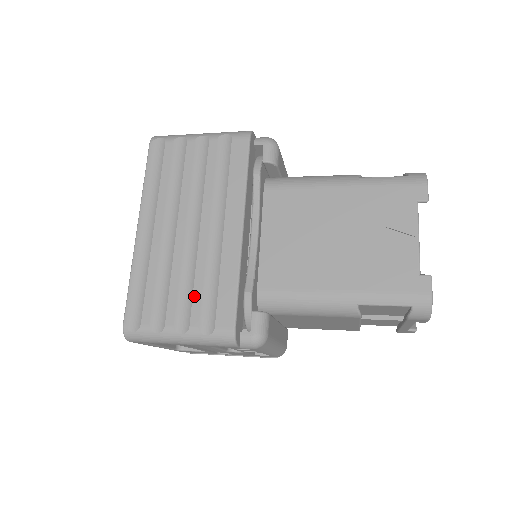
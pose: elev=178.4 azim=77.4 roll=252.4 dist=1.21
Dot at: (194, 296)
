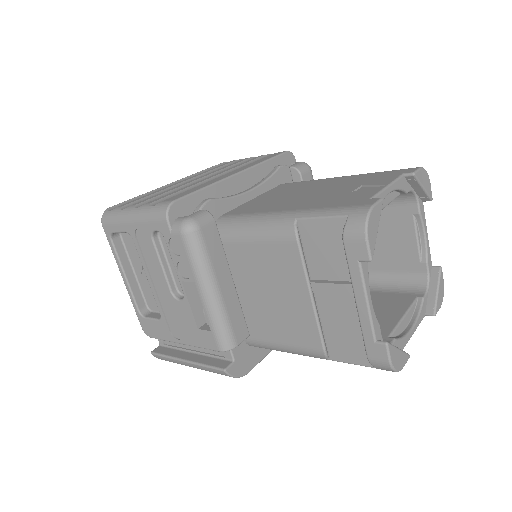
Dot at: (168, 194)
